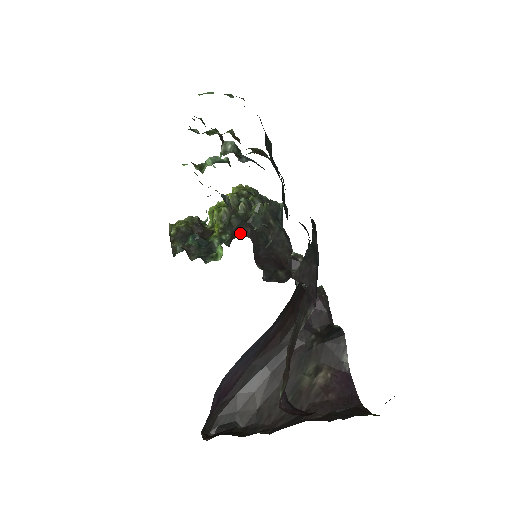
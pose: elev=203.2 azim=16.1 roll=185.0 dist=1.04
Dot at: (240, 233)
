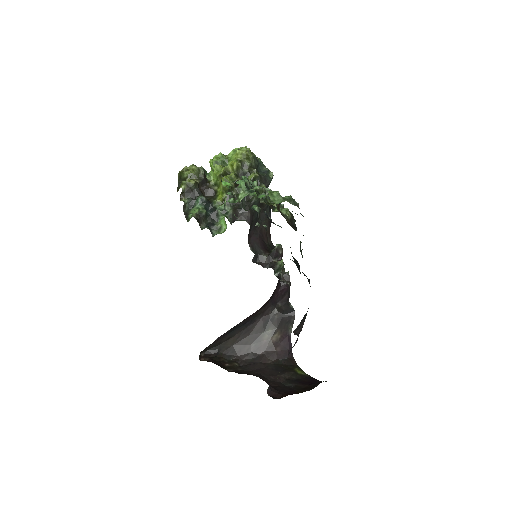
Dot at: (242, 217)
